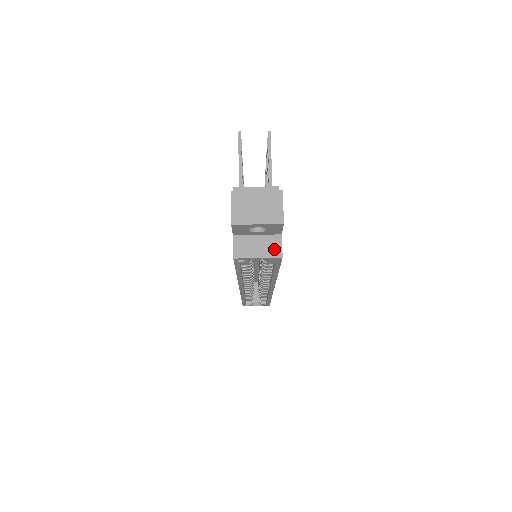
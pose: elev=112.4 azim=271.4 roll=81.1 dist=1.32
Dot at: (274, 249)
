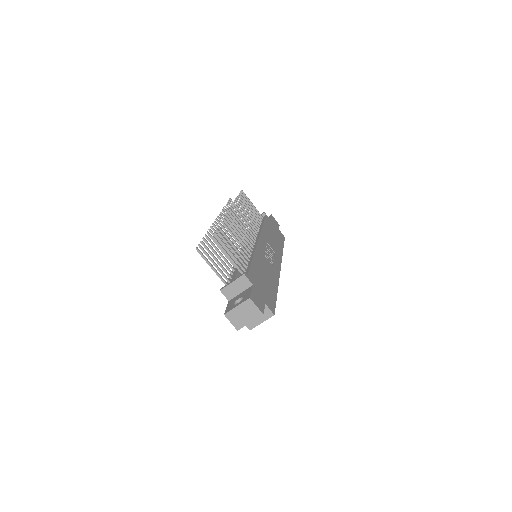
Dot at: (267, 314)
